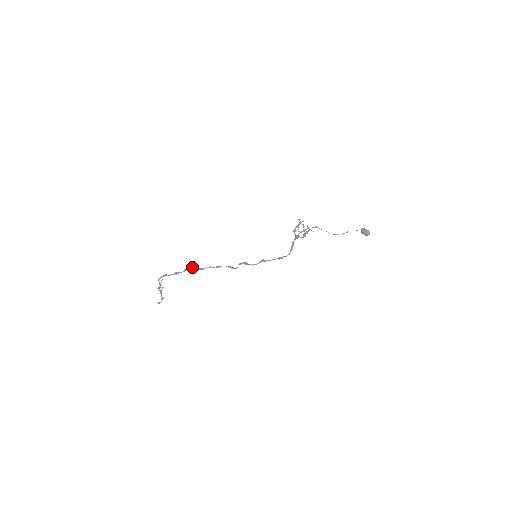
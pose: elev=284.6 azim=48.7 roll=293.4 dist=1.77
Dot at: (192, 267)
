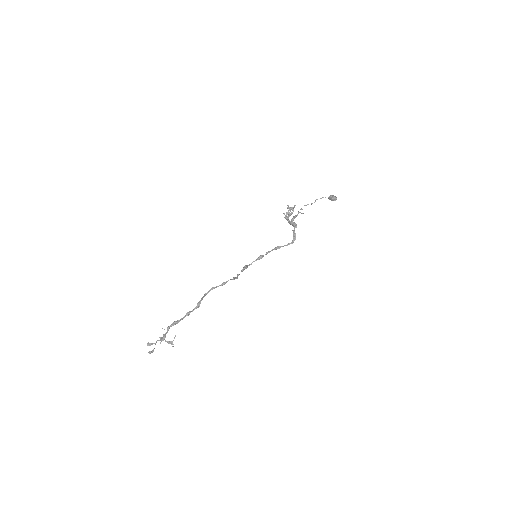
Dot at: (201, 298)
